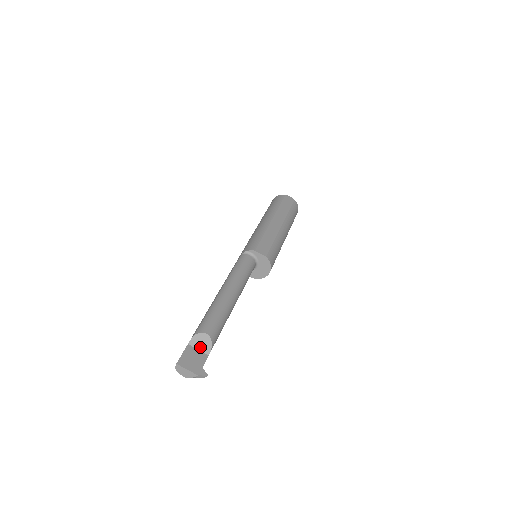
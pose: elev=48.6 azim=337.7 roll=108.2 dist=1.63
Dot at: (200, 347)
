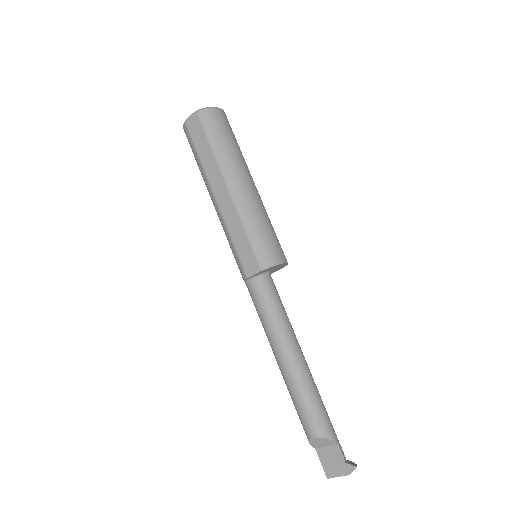
Dot at: (324, 445)
